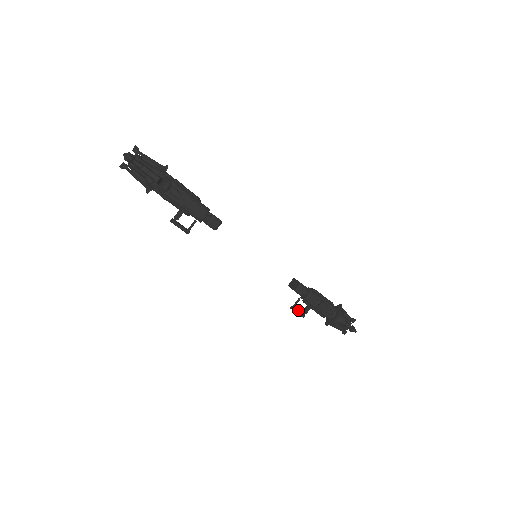
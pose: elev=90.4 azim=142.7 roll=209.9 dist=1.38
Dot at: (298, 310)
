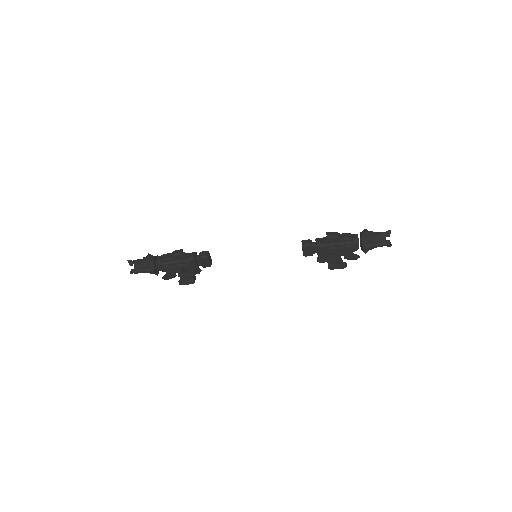
Dot at: (326, 259)
